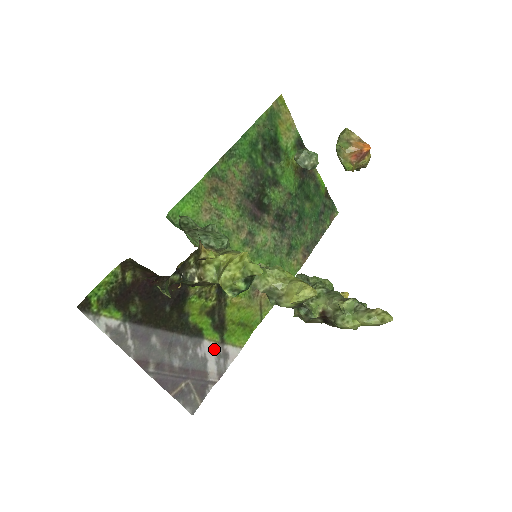
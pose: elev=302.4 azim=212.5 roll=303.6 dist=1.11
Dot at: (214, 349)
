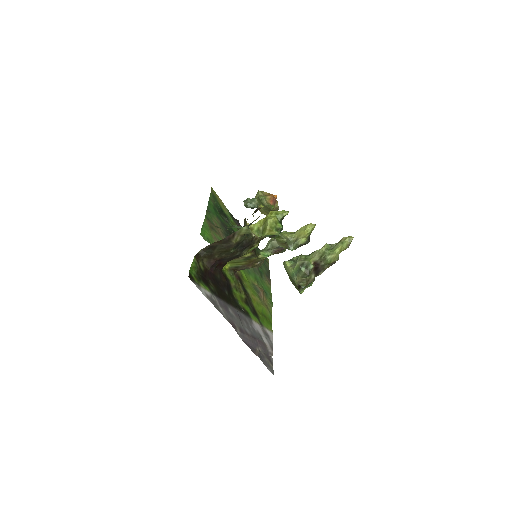
Dot at: (260, 328)
